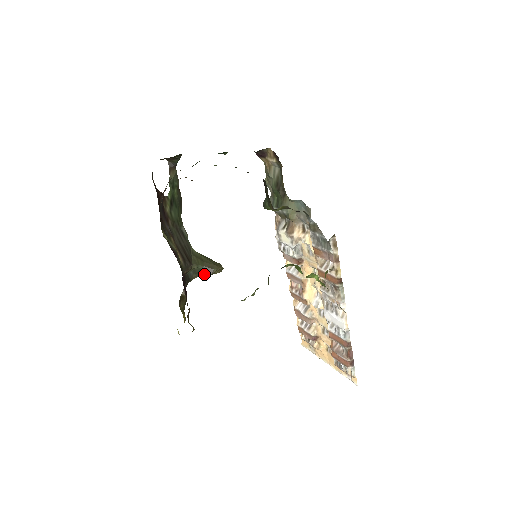
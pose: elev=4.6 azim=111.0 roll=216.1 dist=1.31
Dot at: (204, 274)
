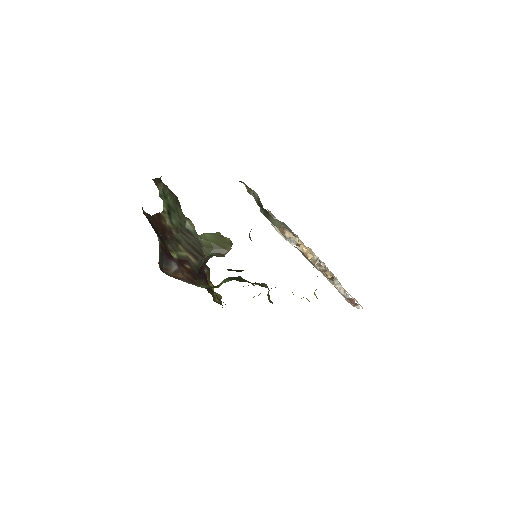
Dot at: (217, 256)
